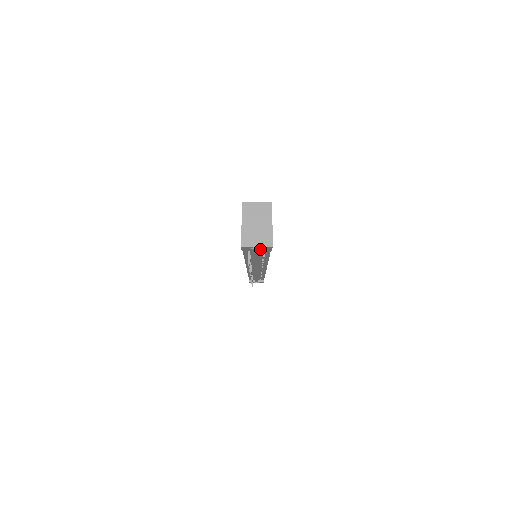
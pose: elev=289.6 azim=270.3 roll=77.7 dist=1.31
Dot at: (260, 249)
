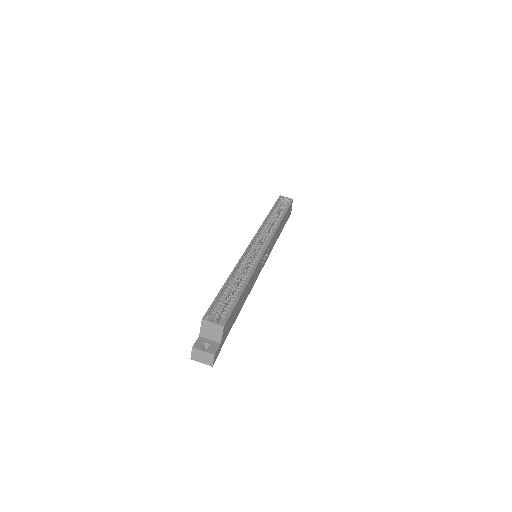
Dot at: occluded
